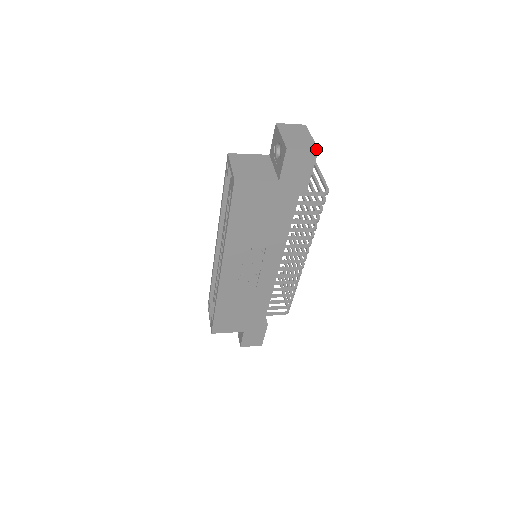
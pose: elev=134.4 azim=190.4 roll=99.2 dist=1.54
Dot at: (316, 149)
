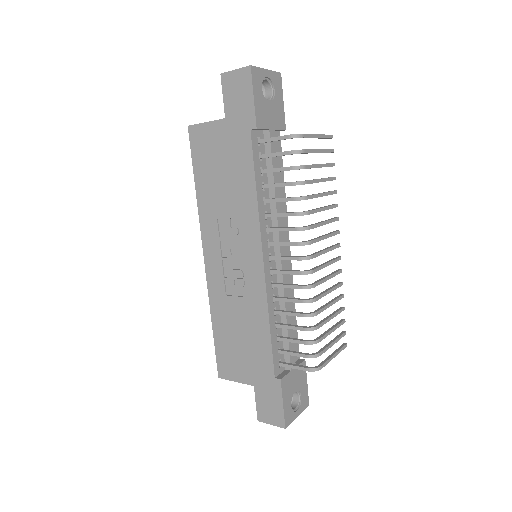
Dot at: (248, 66)
